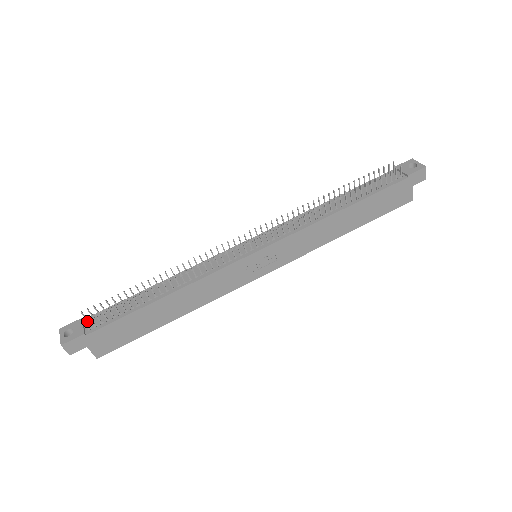
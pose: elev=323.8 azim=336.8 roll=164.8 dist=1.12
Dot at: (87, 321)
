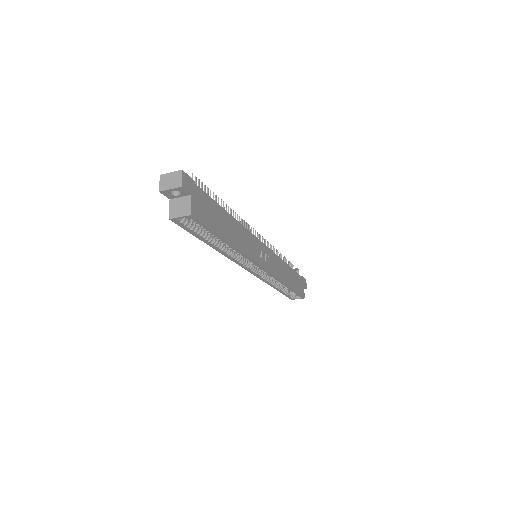
Dot at: occluded
